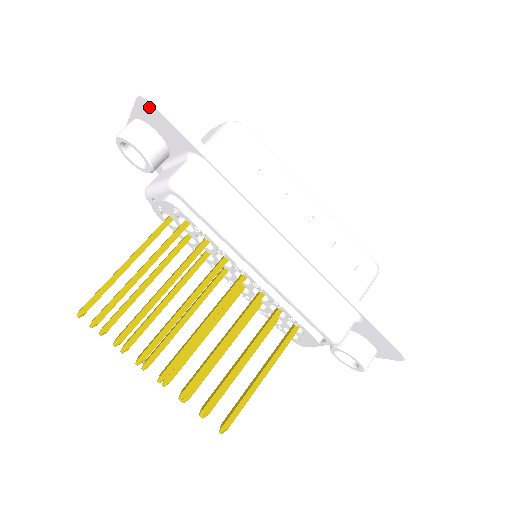
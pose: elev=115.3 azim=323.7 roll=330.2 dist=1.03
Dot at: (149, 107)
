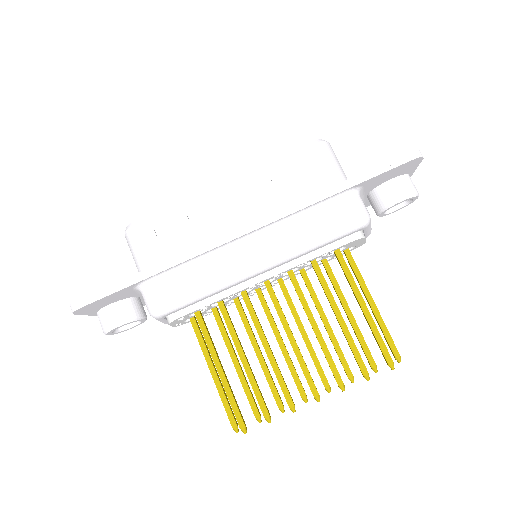
Dot at: (84, 309)
